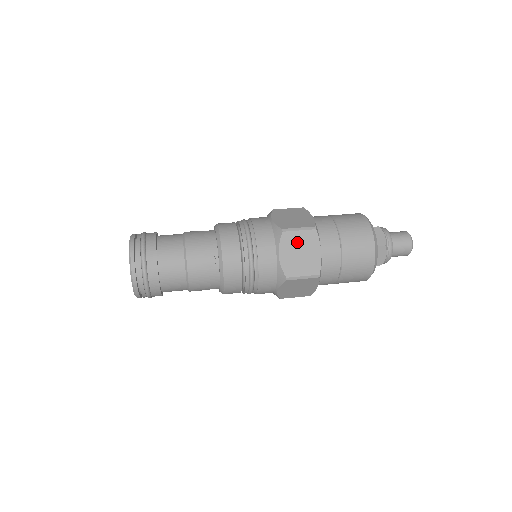
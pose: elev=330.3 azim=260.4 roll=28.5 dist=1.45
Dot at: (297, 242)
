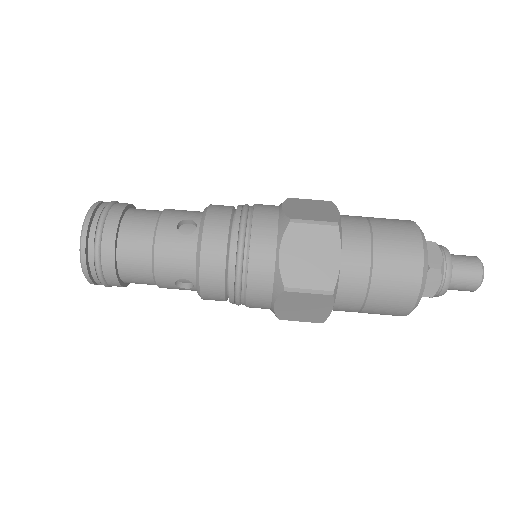
Dot at: (302, 300)
